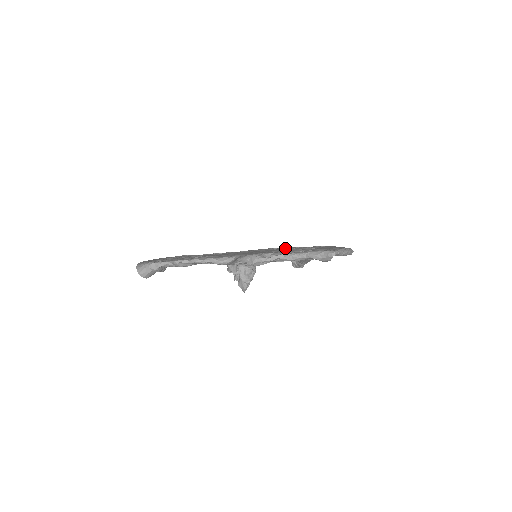
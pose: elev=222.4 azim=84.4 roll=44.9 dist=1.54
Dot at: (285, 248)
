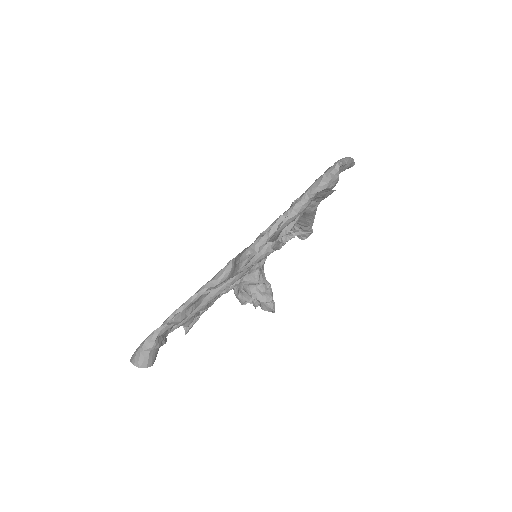
Dot at: occluded
